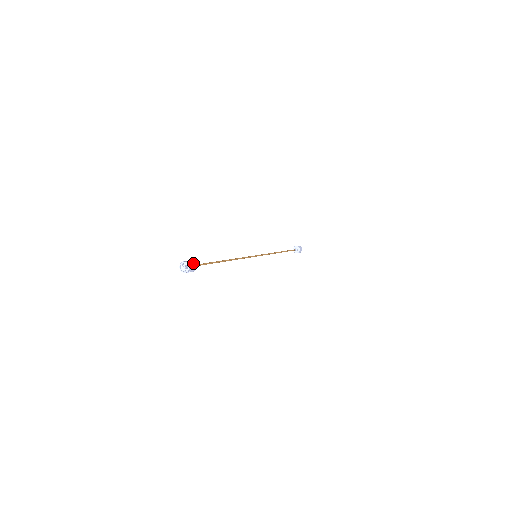
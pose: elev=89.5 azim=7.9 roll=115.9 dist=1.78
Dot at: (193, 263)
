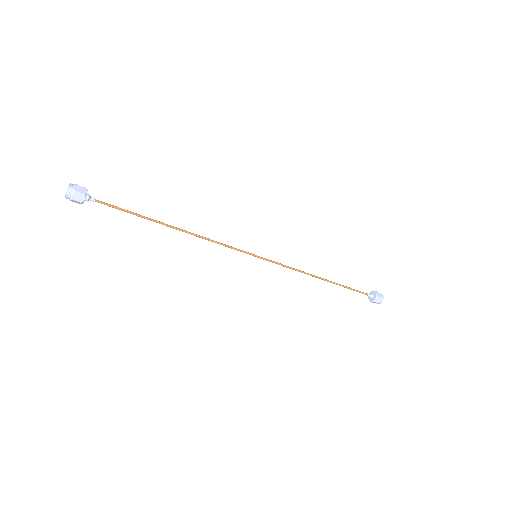
Dot at: (81, 198)
